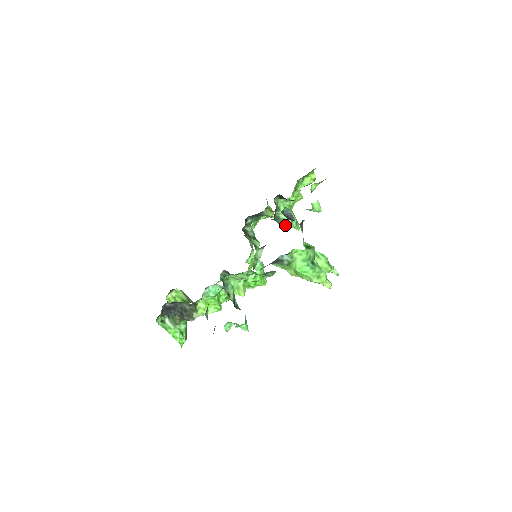
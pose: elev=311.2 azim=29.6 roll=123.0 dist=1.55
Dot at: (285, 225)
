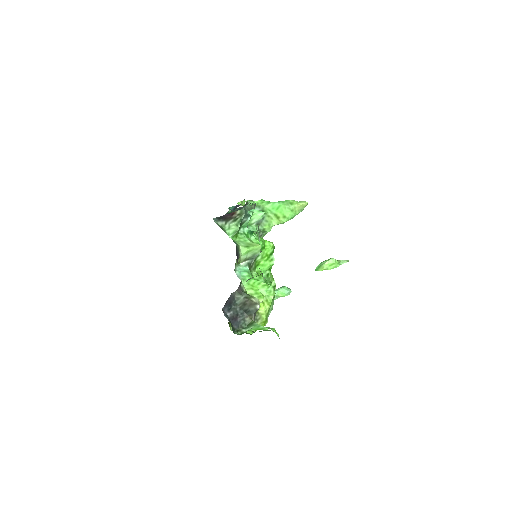
Dot at: occluded
